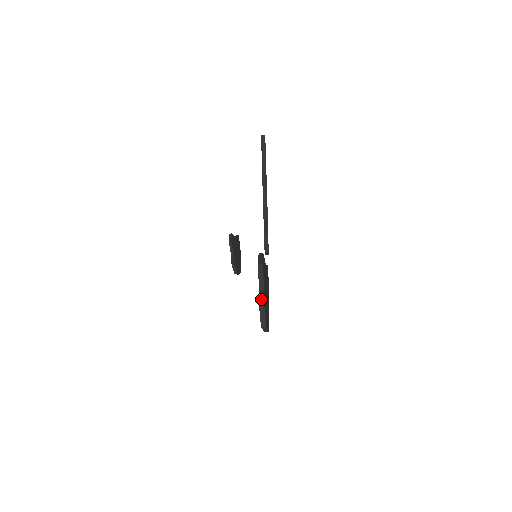
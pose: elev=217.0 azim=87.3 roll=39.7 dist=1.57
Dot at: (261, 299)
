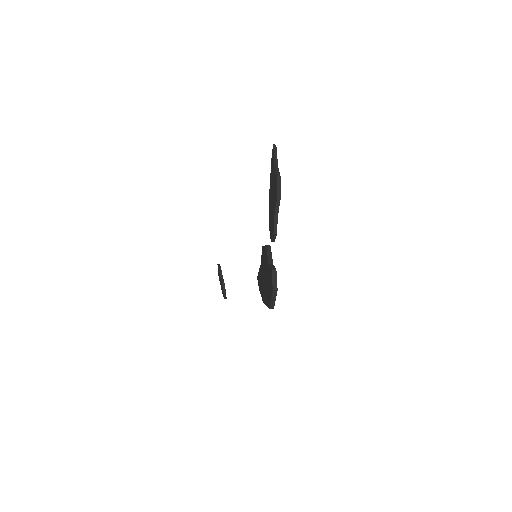
Dot at: (272, 267)
